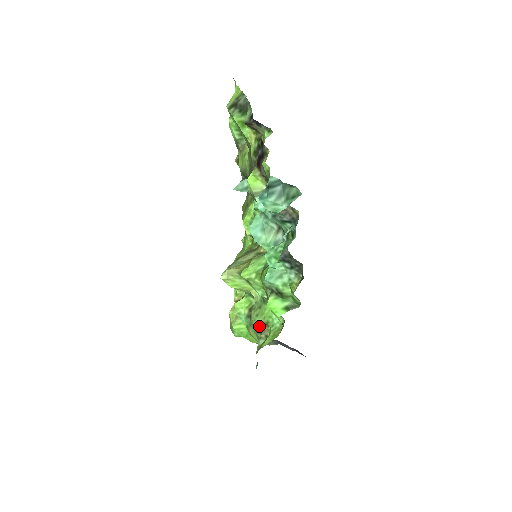
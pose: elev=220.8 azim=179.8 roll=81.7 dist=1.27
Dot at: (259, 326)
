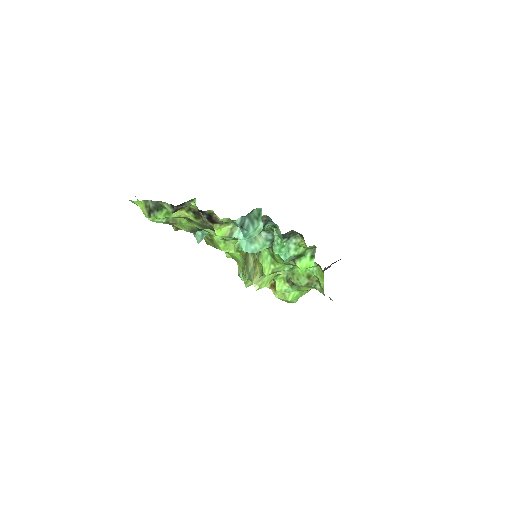
Dot at: (306, 282)
